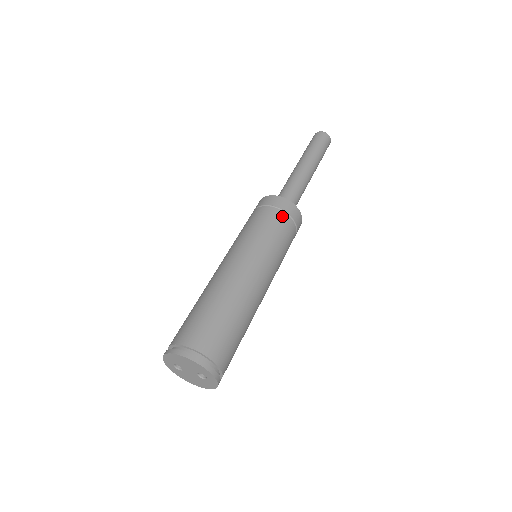
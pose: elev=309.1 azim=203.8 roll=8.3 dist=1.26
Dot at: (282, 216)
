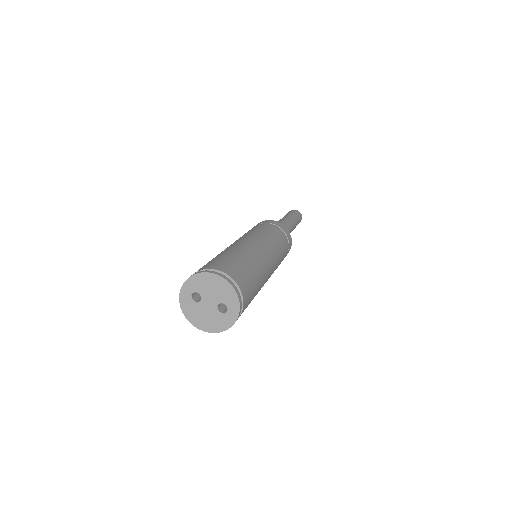
Dot at: (283, 233)
